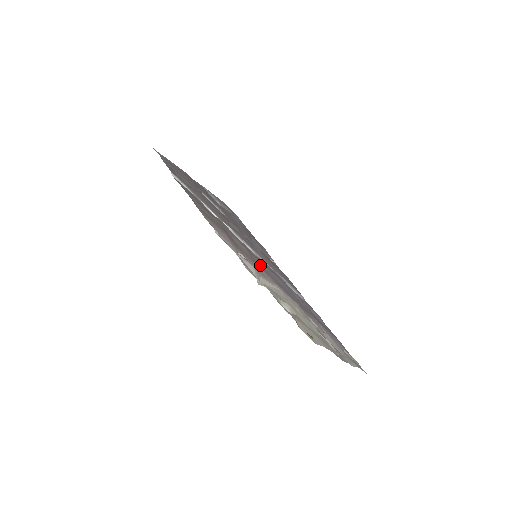
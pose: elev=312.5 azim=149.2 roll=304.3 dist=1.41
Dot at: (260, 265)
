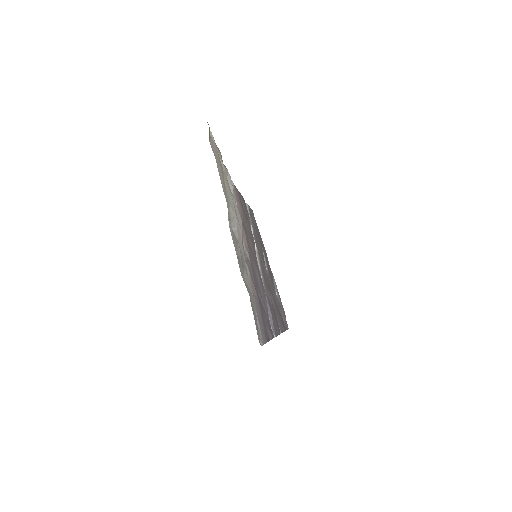
Dot at: (250, 248)
